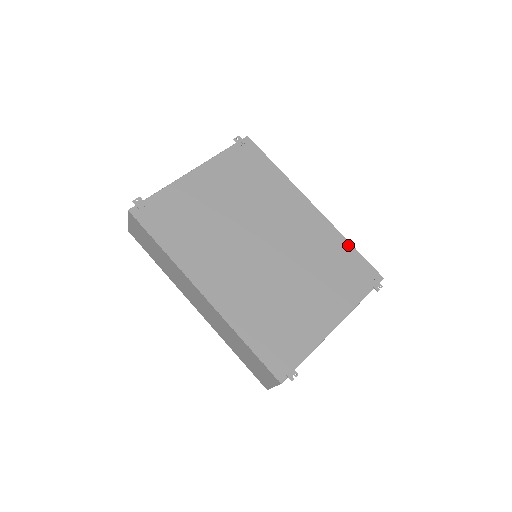
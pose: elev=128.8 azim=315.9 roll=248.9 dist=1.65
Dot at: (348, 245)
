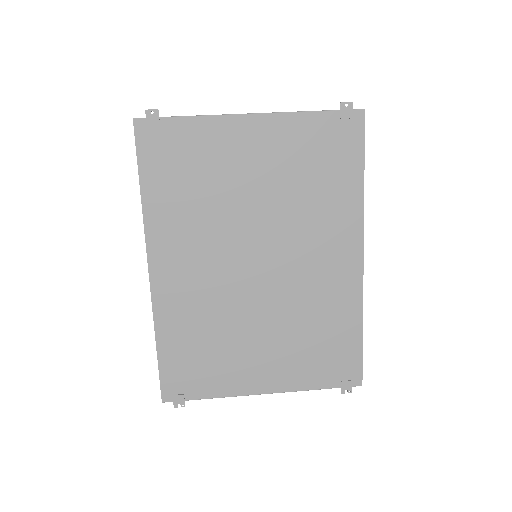
Dot at: (358, 328)
